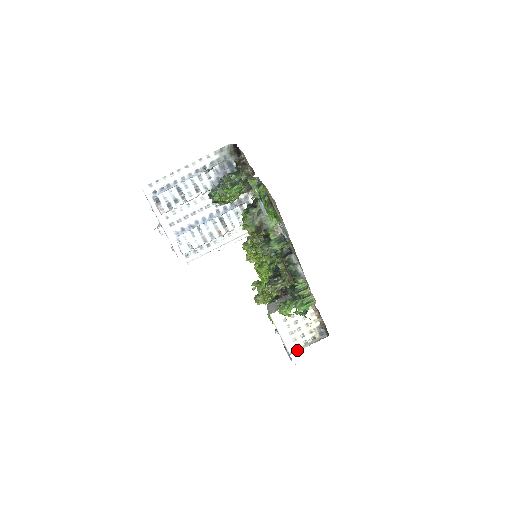
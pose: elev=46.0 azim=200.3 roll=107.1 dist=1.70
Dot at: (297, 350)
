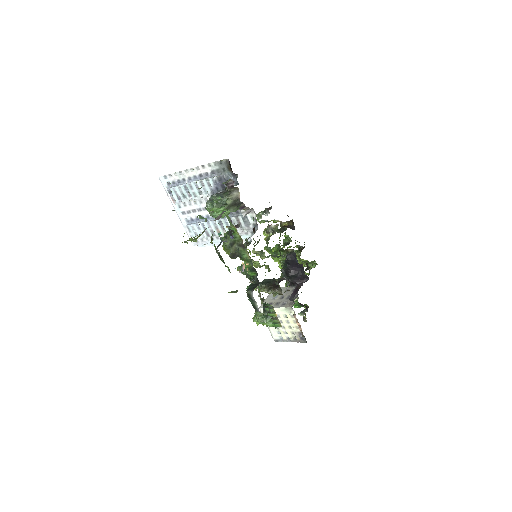
Dot at: (280, 340)
